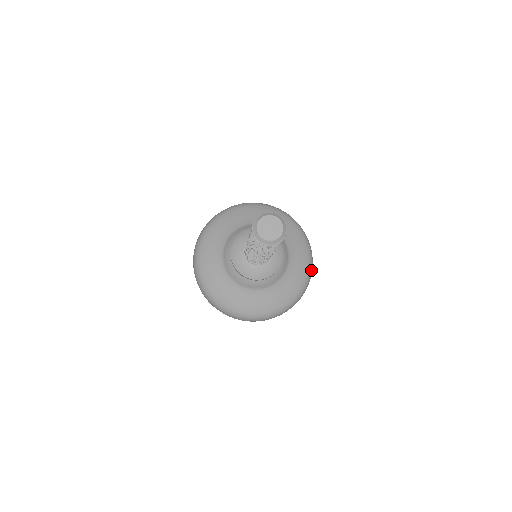
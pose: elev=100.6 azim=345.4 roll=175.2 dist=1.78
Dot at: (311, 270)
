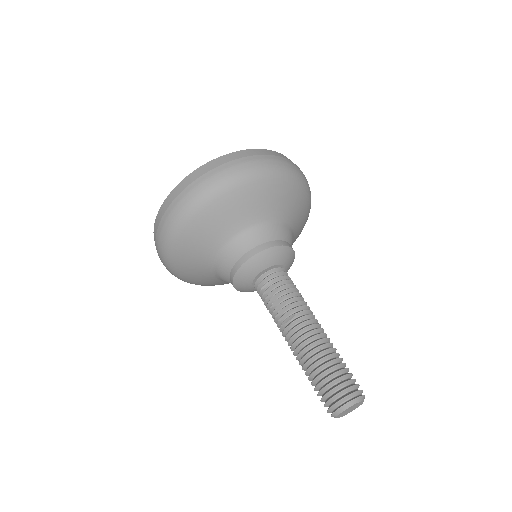
Dot at: occluded
